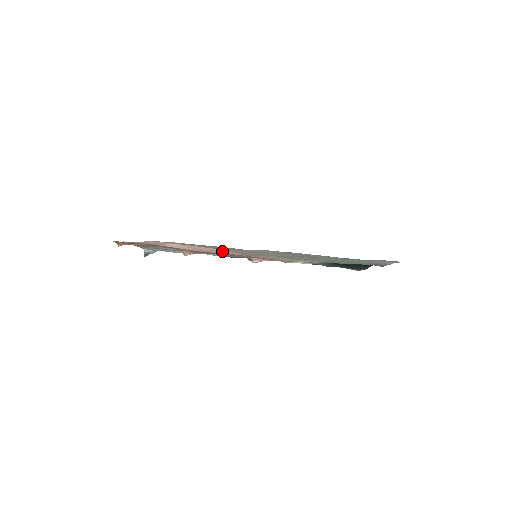
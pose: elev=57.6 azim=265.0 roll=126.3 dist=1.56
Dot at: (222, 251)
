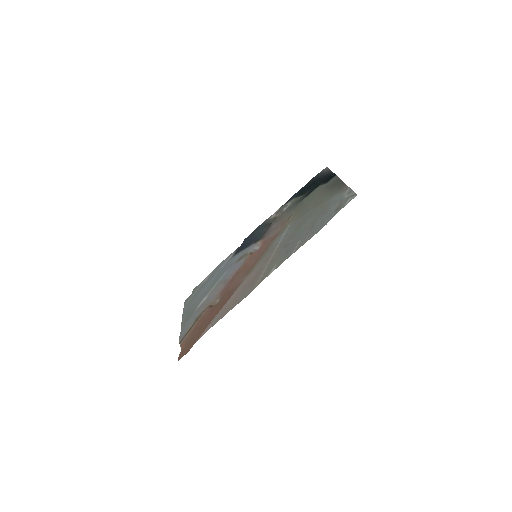
Dot at: (236, 289)
